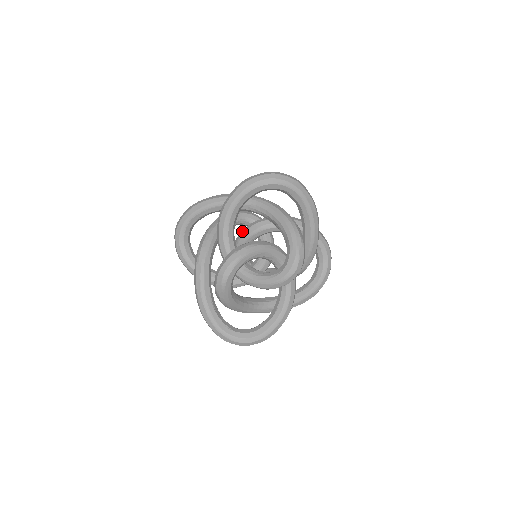
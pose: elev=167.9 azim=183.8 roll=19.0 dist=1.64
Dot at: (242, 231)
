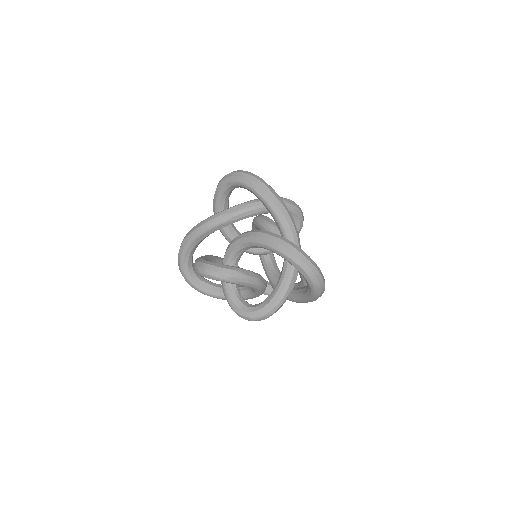
Dot at: (274, 227)
